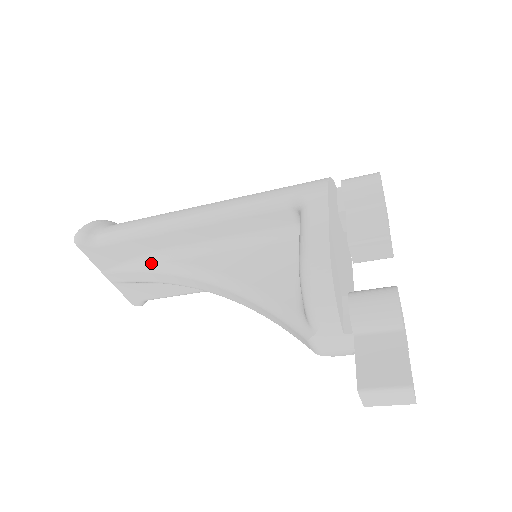
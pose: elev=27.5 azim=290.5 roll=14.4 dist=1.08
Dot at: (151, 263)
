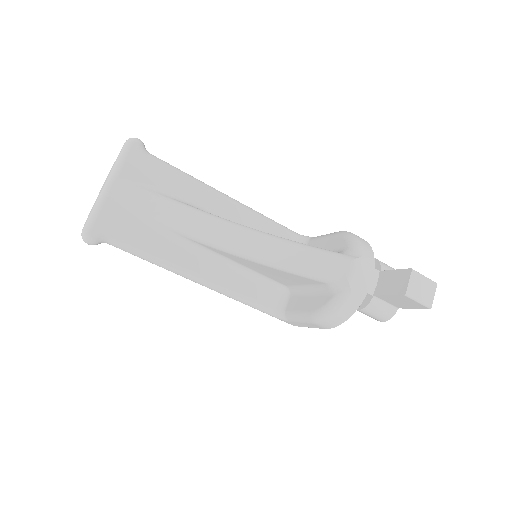
Dot at: (178, 200)
